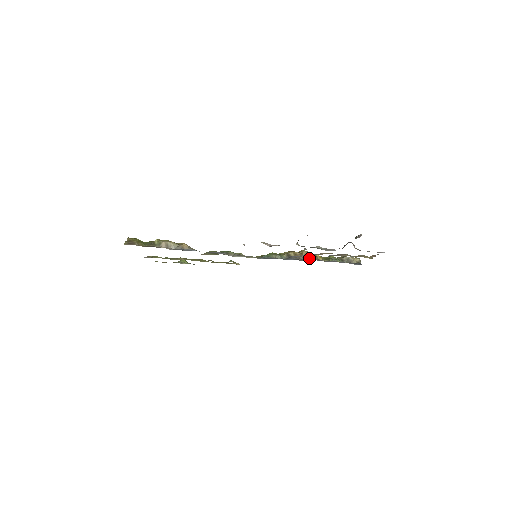
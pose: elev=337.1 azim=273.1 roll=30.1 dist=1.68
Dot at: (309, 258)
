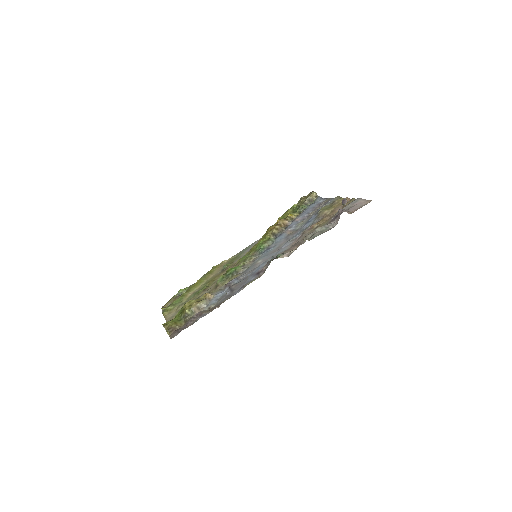
Dot at: (288, 224)
